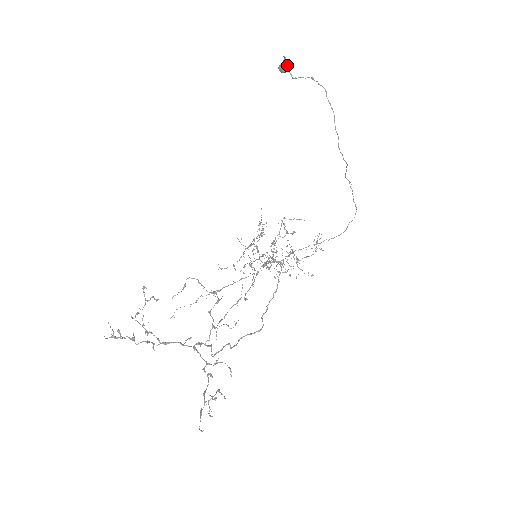
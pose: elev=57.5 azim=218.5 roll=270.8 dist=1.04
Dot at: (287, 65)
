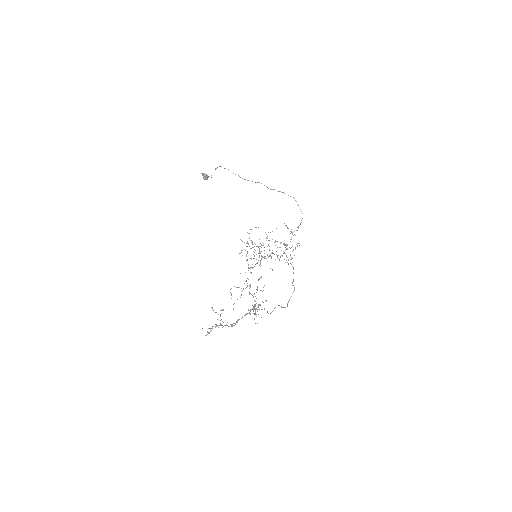
Dot at: (204, 175)
